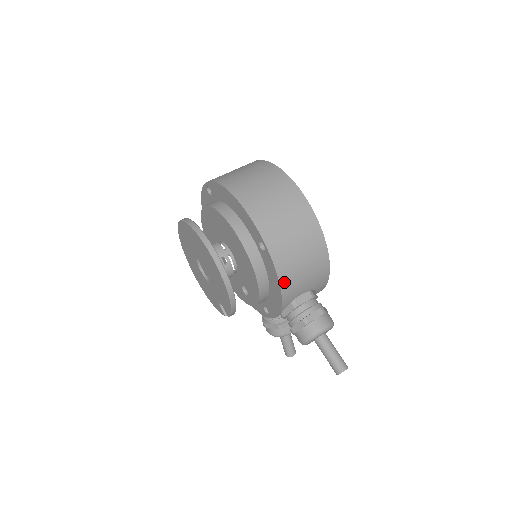
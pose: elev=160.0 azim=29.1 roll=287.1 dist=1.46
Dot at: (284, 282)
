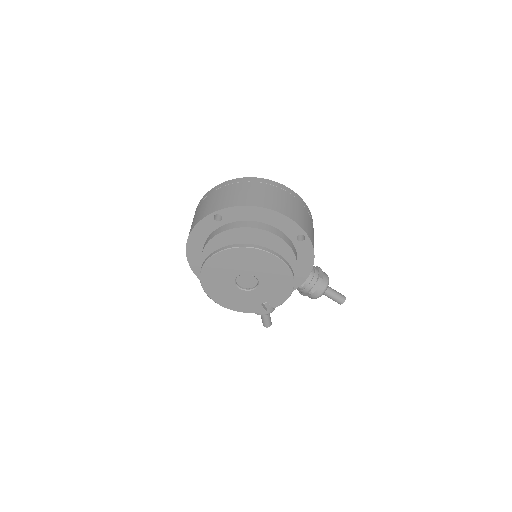
Dot at: (314, 257)
